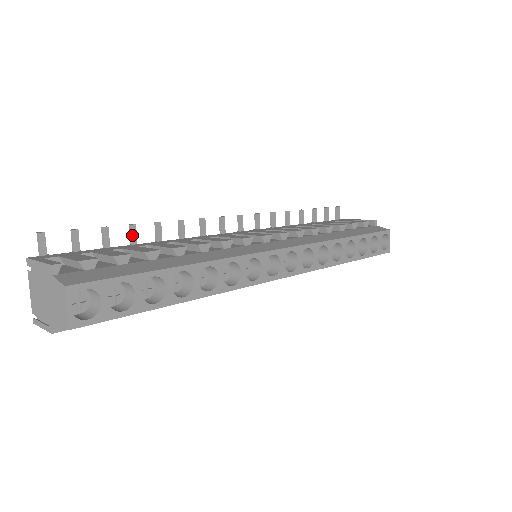
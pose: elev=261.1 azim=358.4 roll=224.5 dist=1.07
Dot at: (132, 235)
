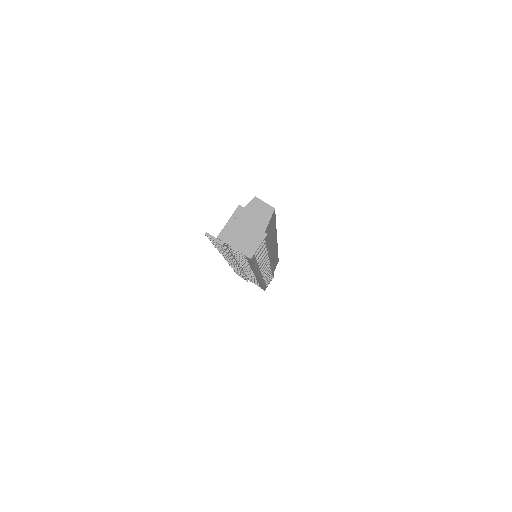
Dot at: occluded
